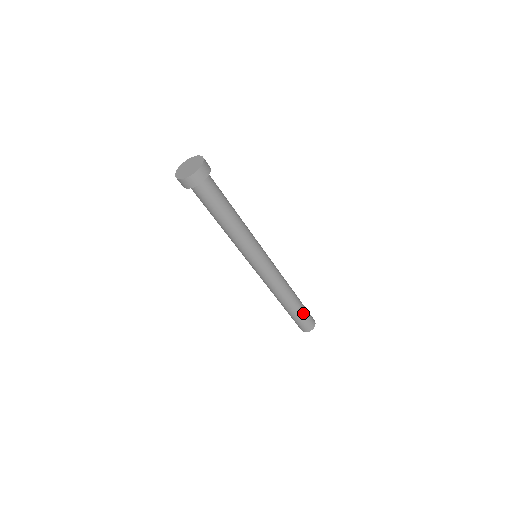
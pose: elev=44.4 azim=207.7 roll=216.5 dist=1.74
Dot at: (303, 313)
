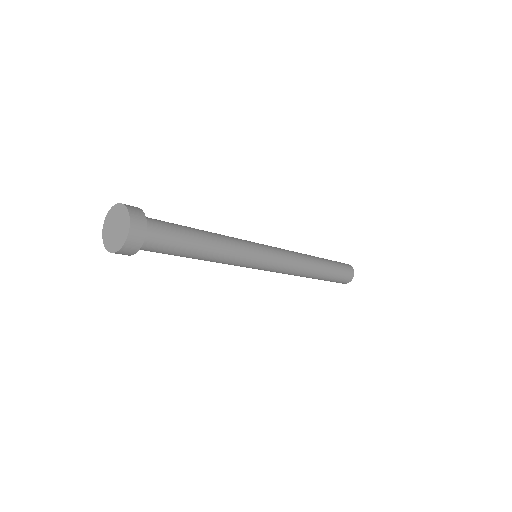
Dot at: (331, 279)
